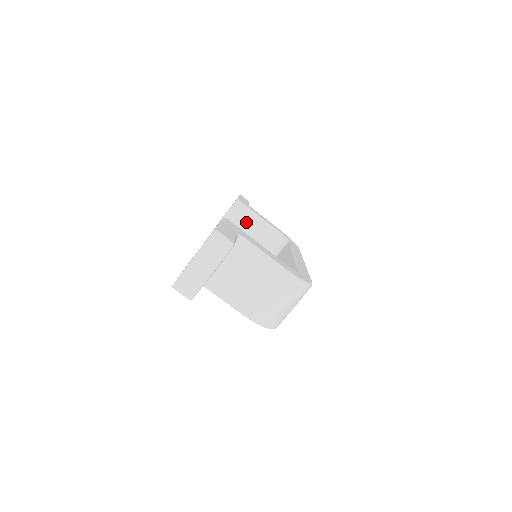
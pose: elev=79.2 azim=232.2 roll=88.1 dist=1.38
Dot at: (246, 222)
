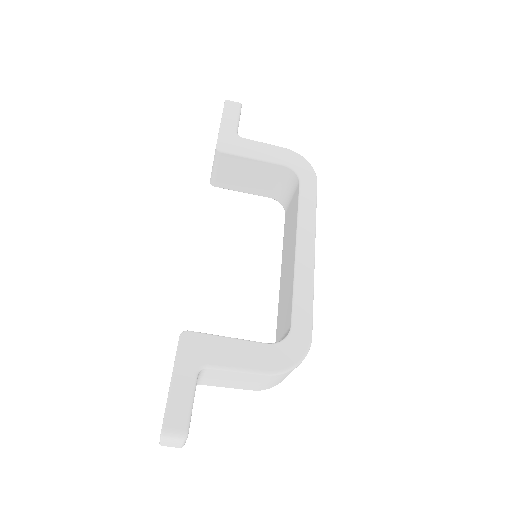
Dot at: (240, 168)
